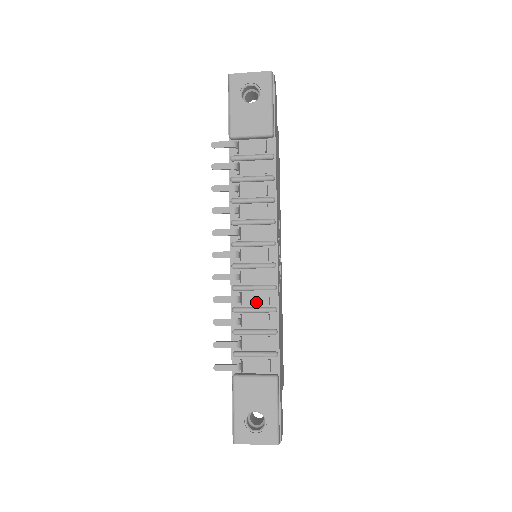
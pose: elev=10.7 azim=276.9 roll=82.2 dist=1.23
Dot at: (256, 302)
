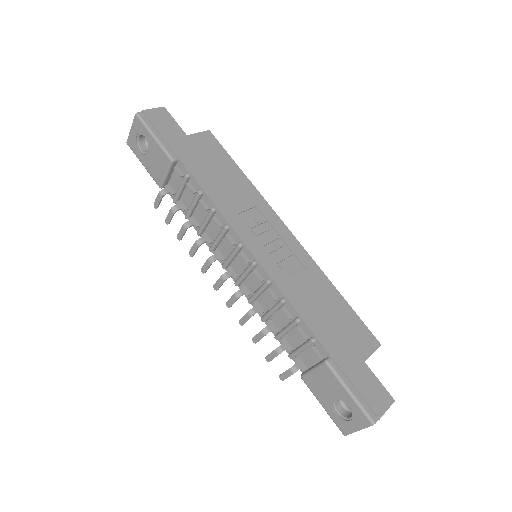
Dot at: (270, 302)
